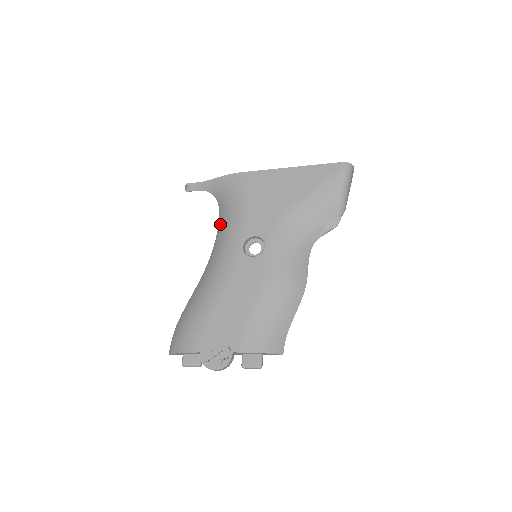
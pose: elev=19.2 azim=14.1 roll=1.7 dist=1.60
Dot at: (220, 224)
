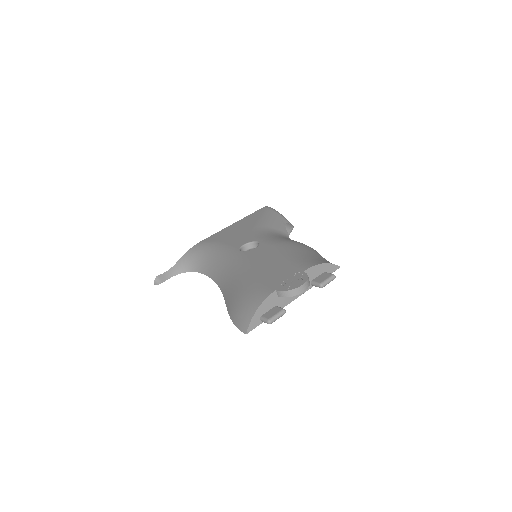
Dot at: (207, 270)
